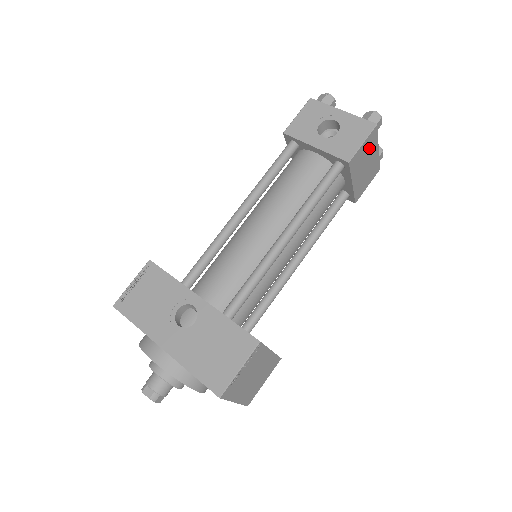
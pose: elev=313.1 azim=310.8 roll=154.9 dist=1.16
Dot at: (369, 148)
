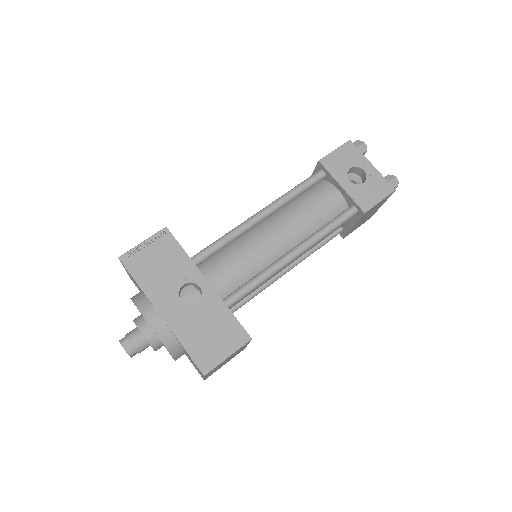
Dot at: (379, 204)
